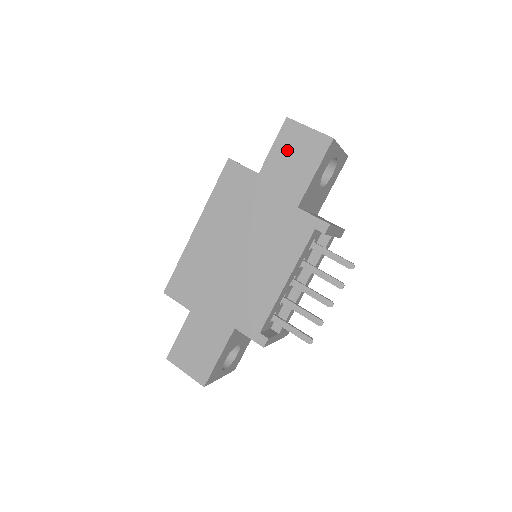
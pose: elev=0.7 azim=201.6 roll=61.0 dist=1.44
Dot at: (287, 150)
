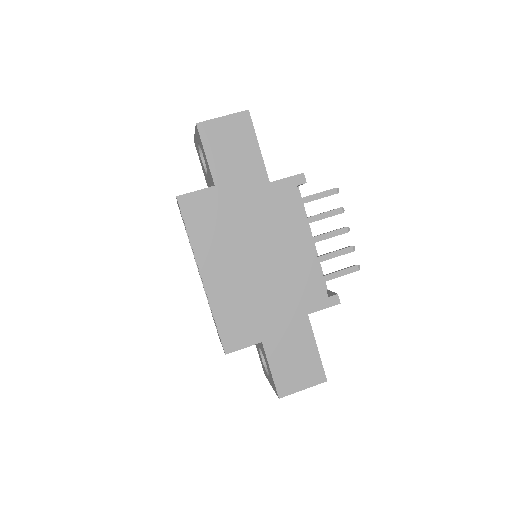
Dot at: (221, 148)
